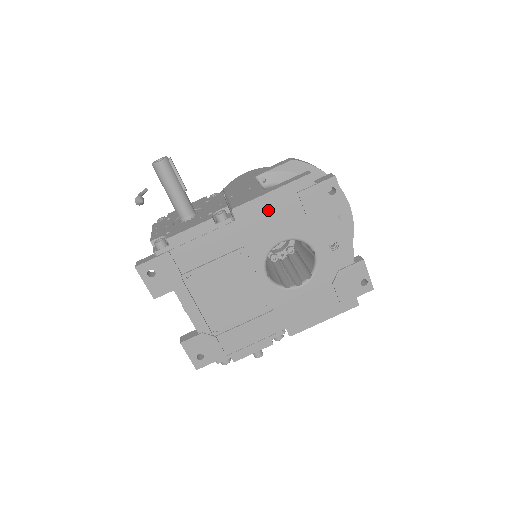
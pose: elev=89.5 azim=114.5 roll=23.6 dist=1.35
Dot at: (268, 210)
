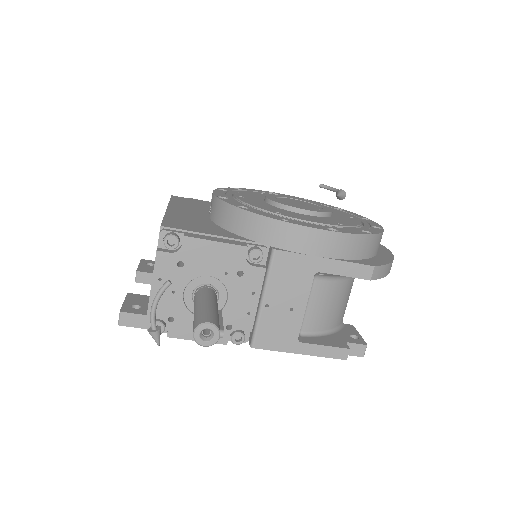
Dot at: occluded
